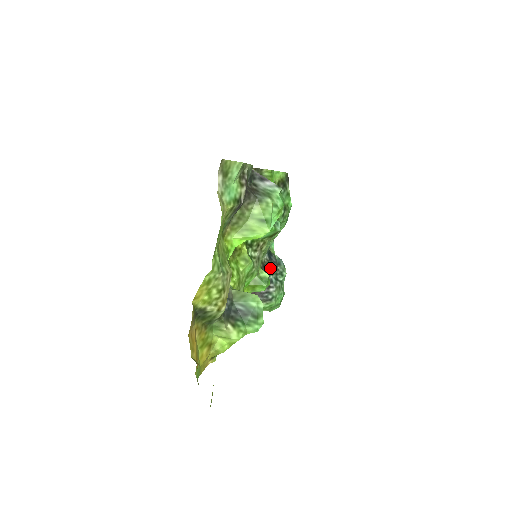
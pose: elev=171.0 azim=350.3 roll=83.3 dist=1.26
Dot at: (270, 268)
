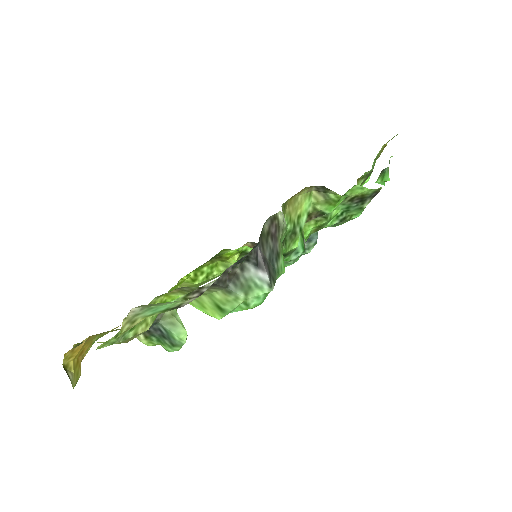
Dot at: occluded
